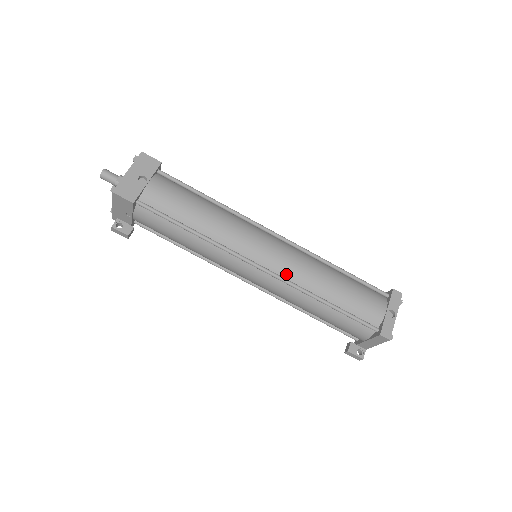
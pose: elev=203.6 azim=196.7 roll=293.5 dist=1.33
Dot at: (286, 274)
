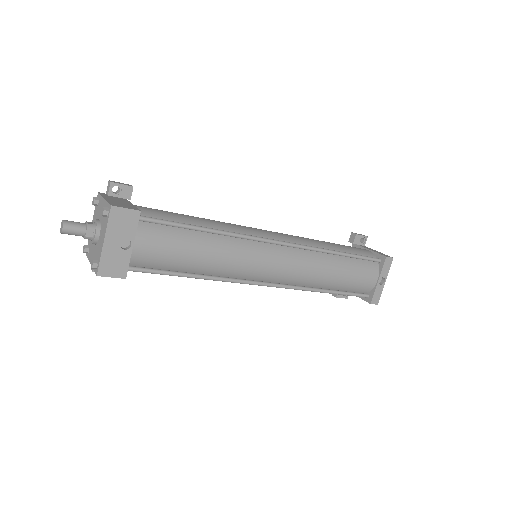
Dot at: (291, 281)
